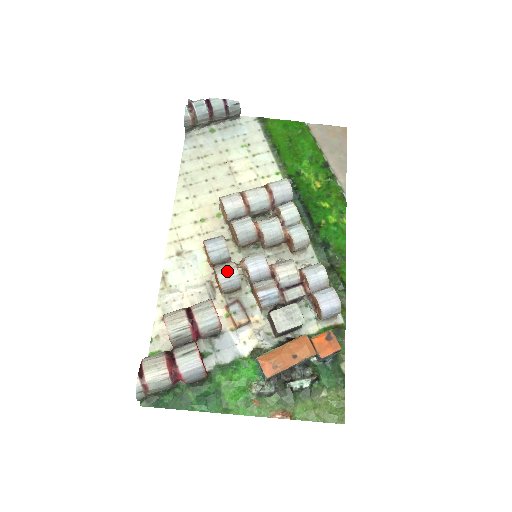
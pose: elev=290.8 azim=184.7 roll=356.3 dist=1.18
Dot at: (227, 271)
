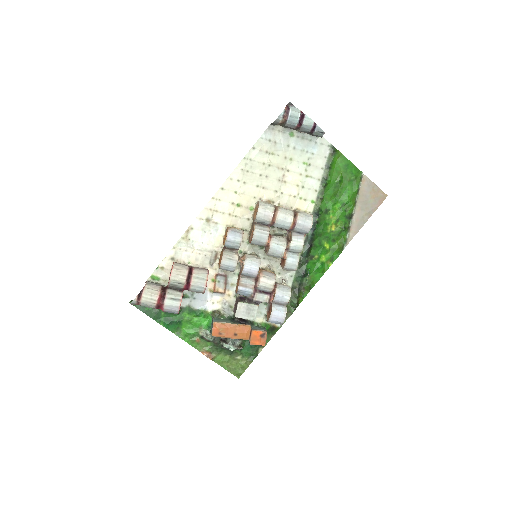
Dot at: (230, 261)
